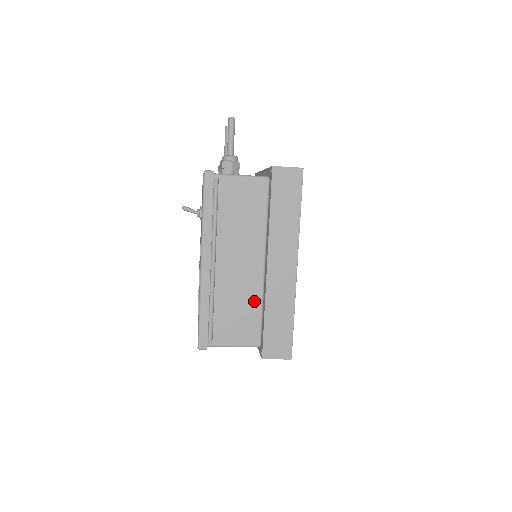
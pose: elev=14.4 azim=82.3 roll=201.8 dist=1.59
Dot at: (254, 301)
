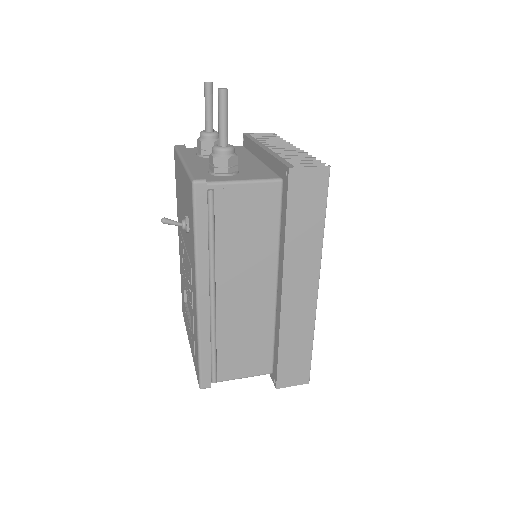
Dot at: (265, 329)
